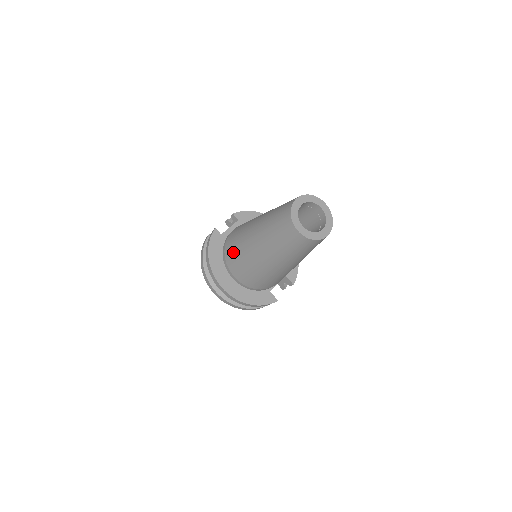
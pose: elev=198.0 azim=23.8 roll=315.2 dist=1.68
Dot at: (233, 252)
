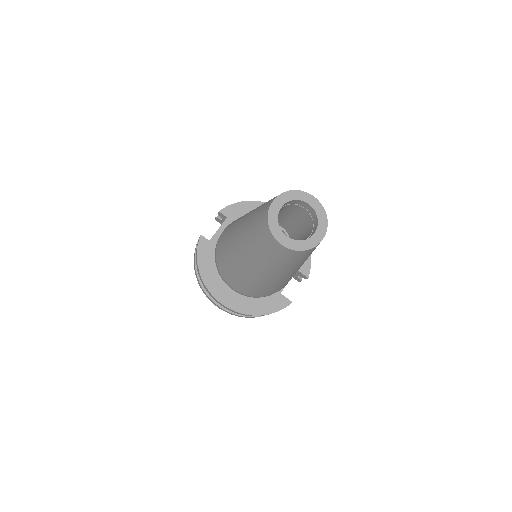
Dot at: (224, 264)
